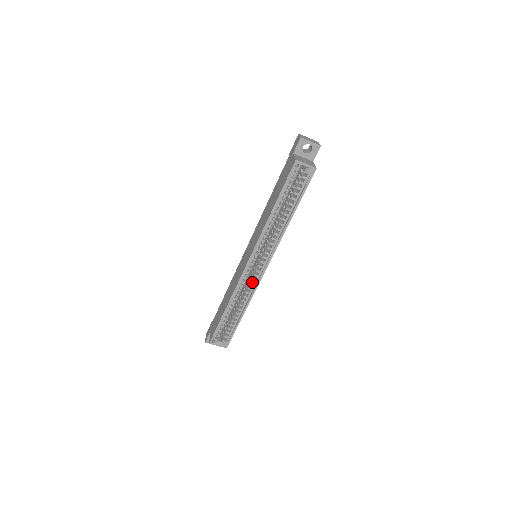
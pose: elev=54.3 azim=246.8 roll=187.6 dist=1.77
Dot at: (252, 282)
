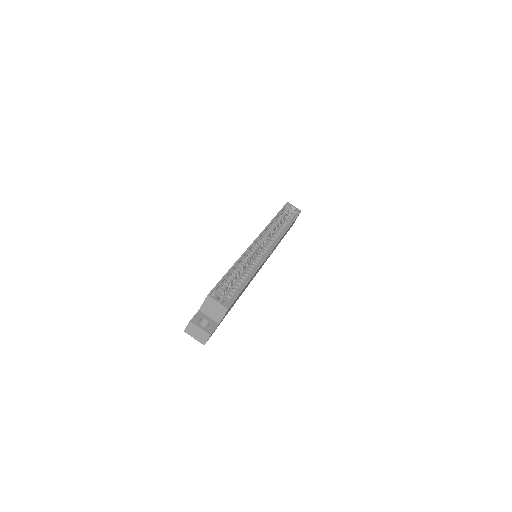
Dot at: (257, 261)
